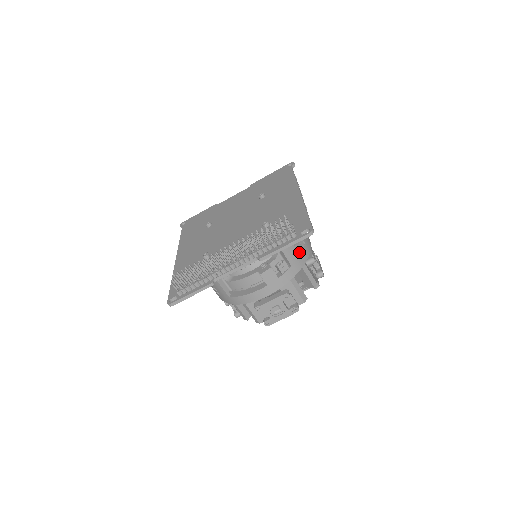
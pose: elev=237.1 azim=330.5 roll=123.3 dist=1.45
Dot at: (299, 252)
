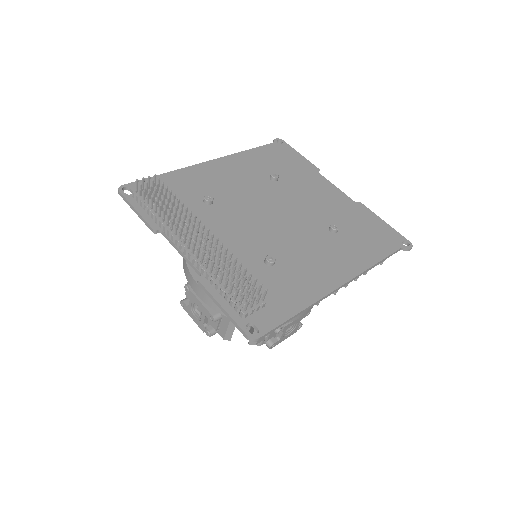
Dot at: occluded
